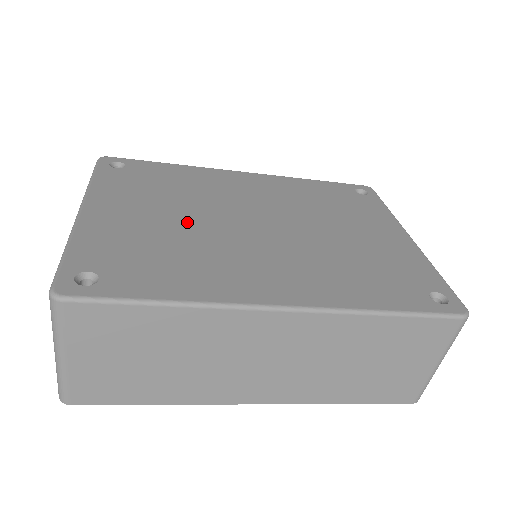
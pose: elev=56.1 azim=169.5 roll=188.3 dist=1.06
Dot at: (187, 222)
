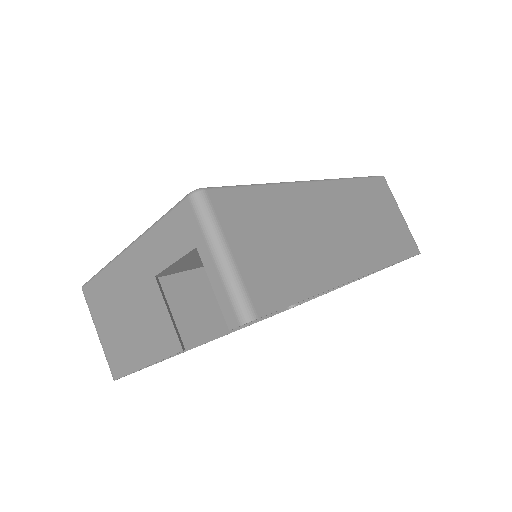
Dot at: occluded
